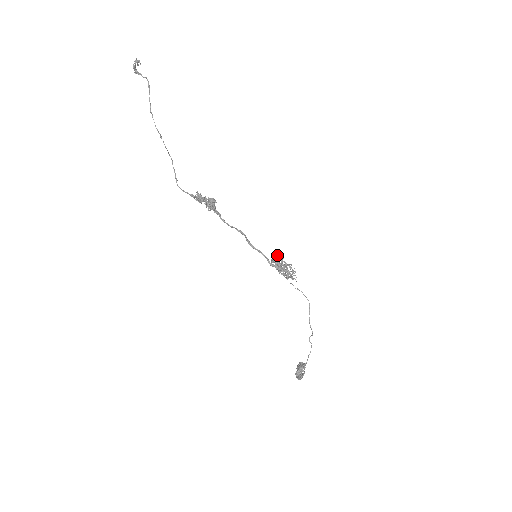
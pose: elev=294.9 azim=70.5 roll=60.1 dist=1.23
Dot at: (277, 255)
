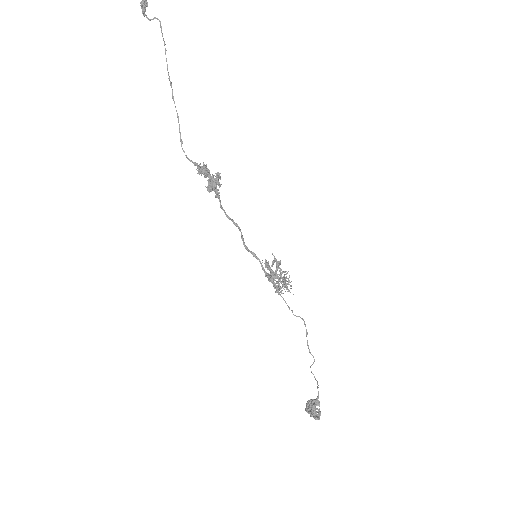
Dot at: (274, 258)
